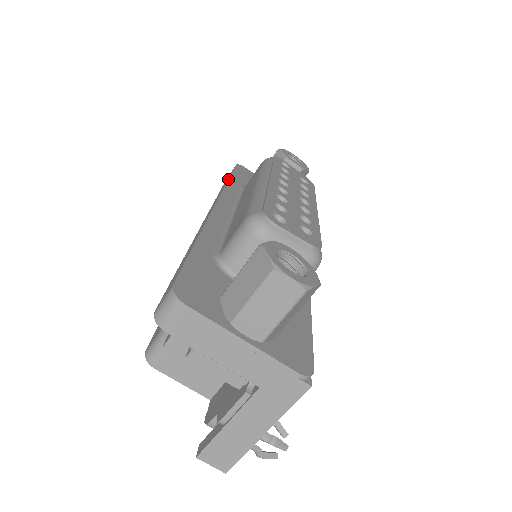
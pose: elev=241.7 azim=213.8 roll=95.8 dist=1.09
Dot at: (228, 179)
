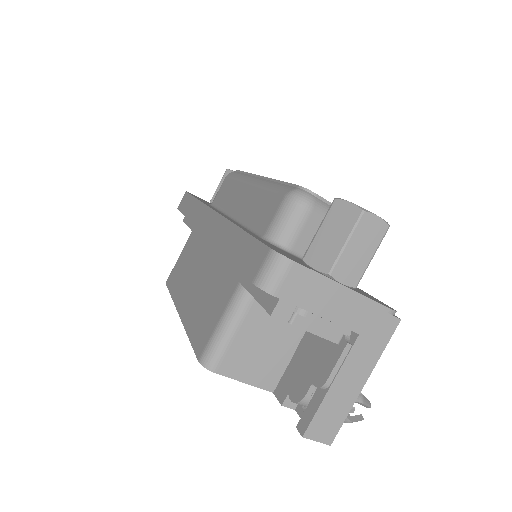
Dot at: (196, 198)
